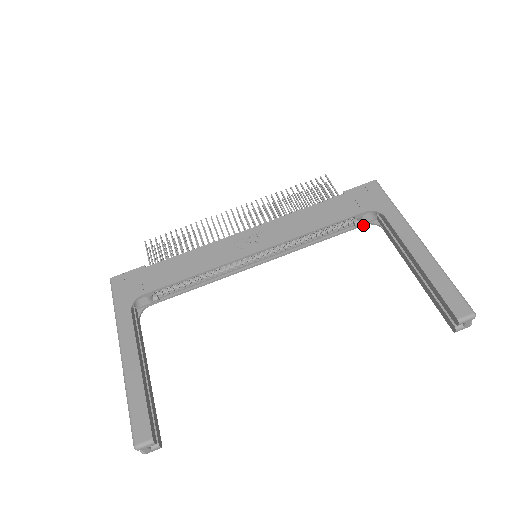
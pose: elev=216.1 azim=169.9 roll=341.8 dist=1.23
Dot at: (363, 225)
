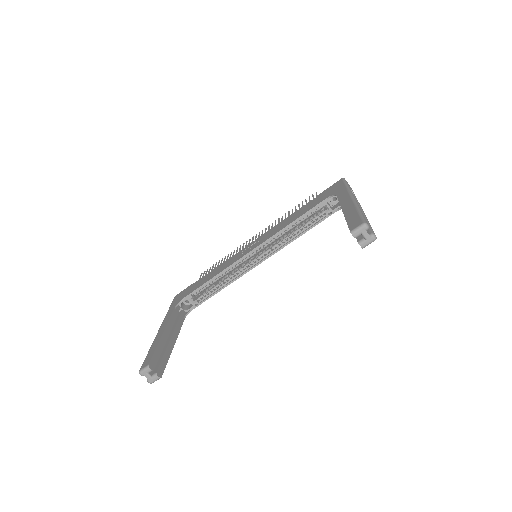
Dot at: (334, 212)
